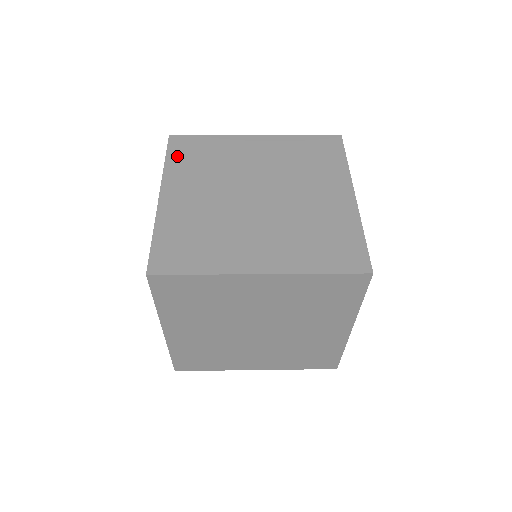
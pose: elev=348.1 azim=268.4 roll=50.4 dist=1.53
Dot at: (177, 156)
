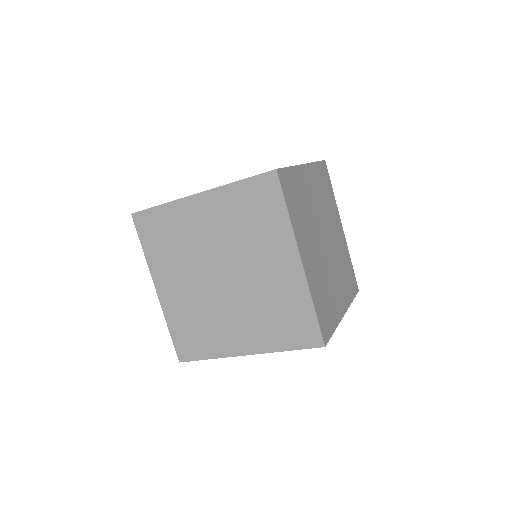
Dot at: occluded
